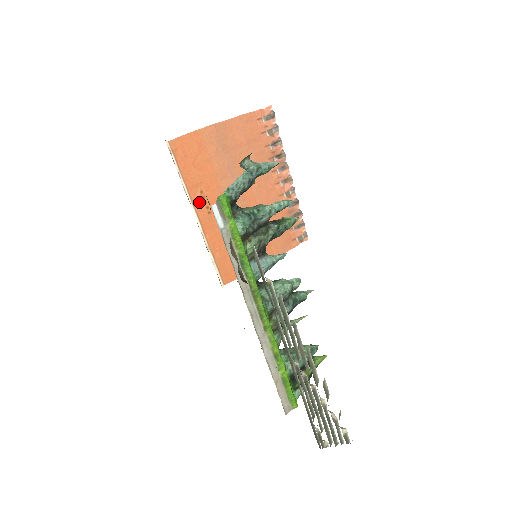
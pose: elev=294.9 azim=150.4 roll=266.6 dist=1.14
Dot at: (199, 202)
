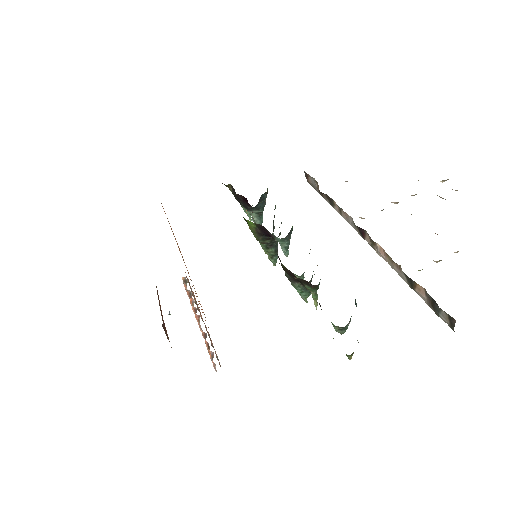
Dot at: occluded
